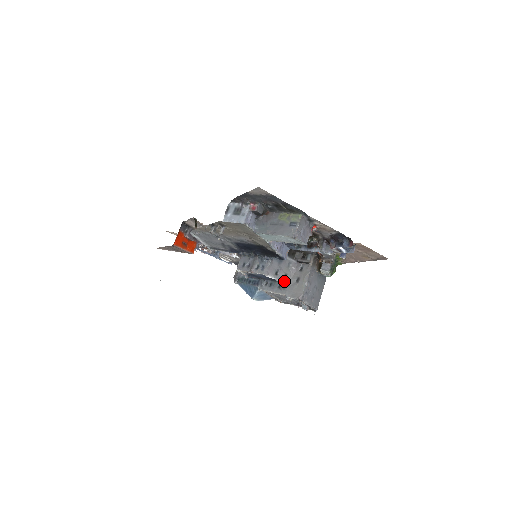
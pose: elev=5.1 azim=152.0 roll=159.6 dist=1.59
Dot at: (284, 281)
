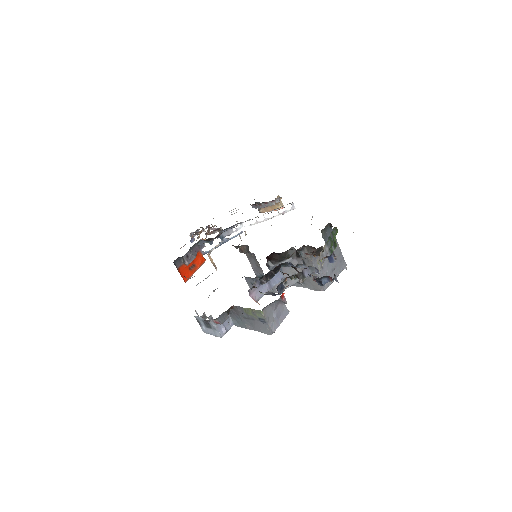
Dot at: (297, 281)
